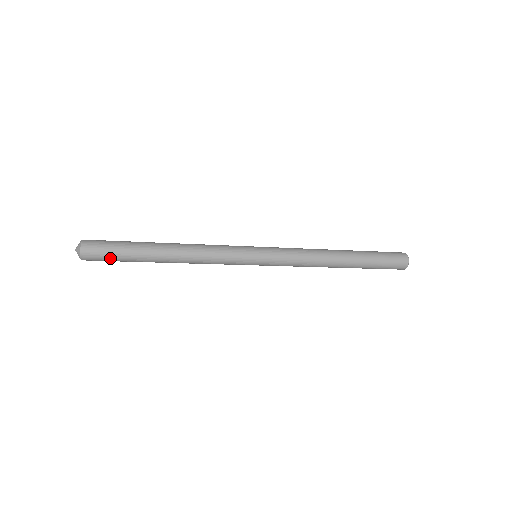
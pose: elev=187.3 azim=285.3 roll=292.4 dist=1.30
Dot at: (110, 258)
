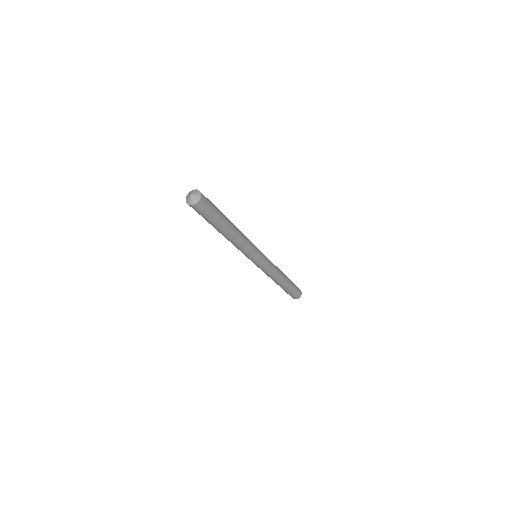
Dot at: (211, 210)
